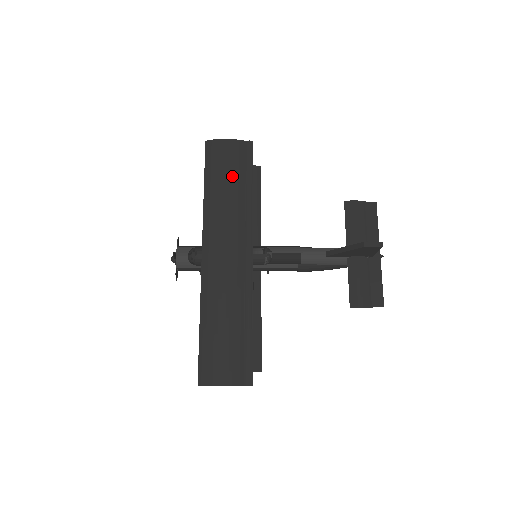
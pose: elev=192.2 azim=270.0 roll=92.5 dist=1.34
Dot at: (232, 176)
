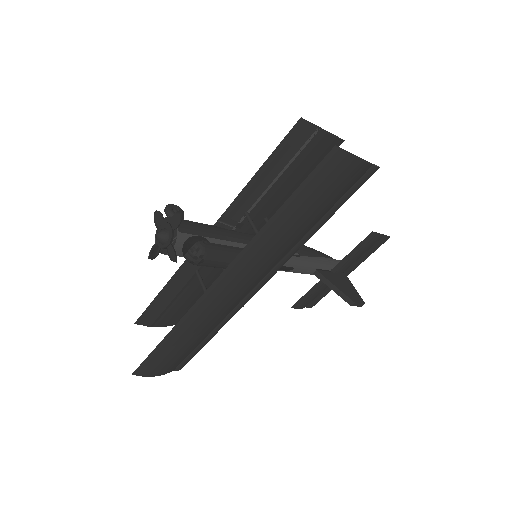
Dot at: (319, 211)
